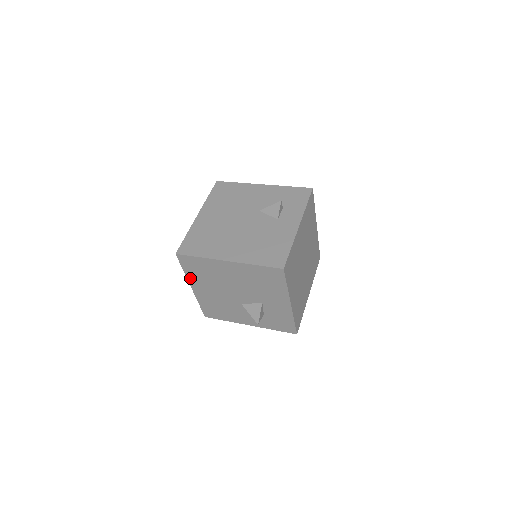
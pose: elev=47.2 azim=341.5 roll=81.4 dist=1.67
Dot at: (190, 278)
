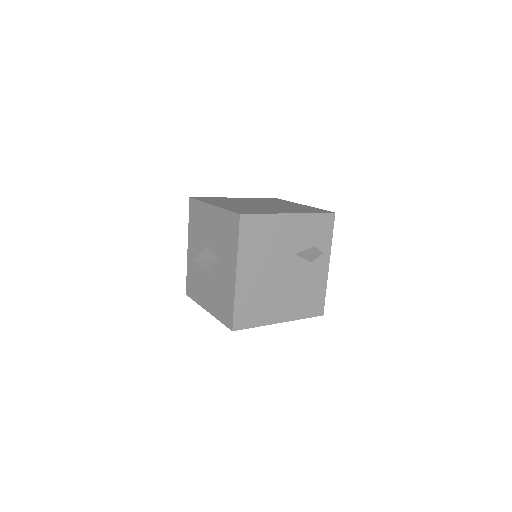
Dot at: occluded
